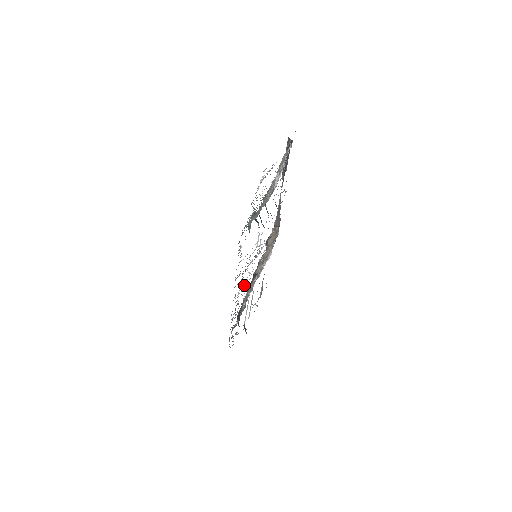
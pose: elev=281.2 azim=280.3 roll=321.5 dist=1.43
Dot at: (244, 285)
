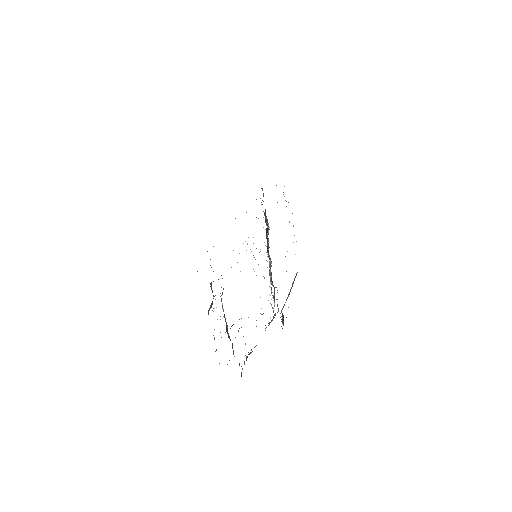
Dot at: occluded
